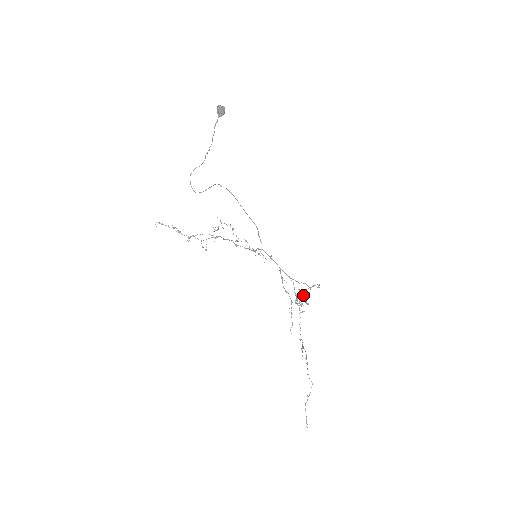
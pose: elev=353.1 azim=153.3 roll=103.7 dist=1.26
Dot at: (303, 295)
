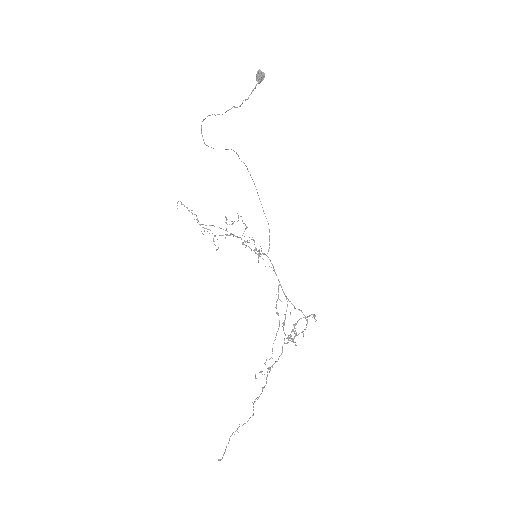
Dot at: (295, 324)
